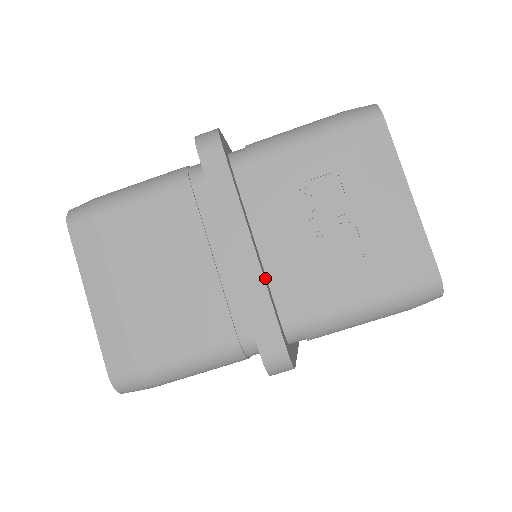
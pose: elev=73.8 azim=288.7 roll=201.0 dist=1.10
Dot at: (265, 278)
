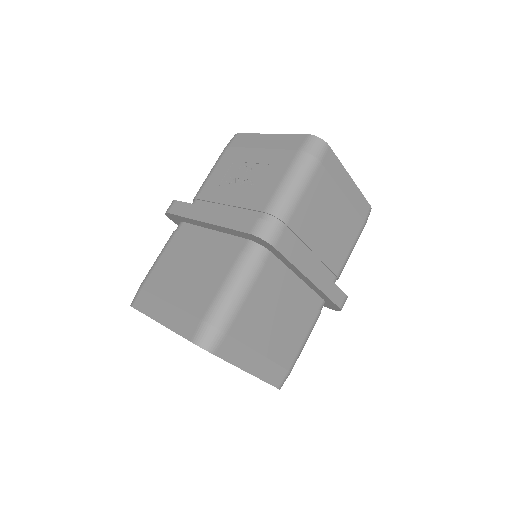
Dot at: occluded
